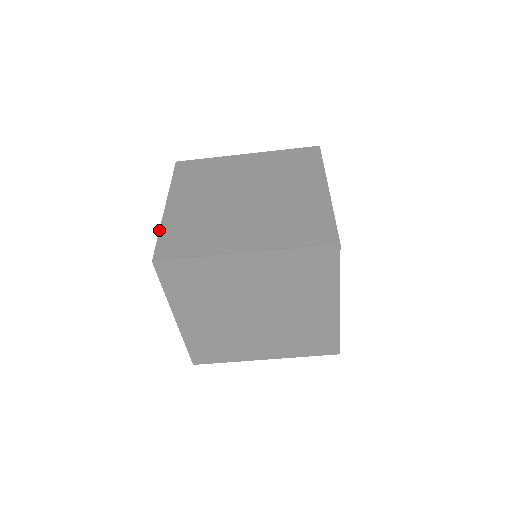
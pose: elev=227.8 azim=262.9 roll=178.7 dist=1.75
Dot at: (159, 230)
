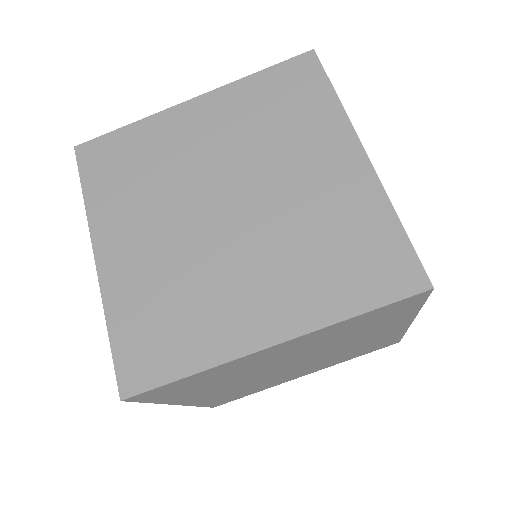
Dot at: occluded
